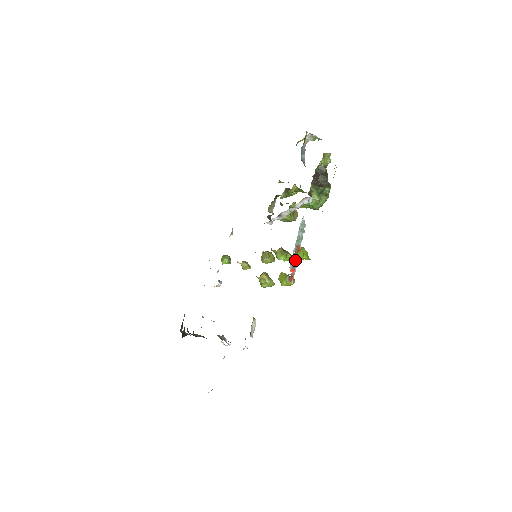
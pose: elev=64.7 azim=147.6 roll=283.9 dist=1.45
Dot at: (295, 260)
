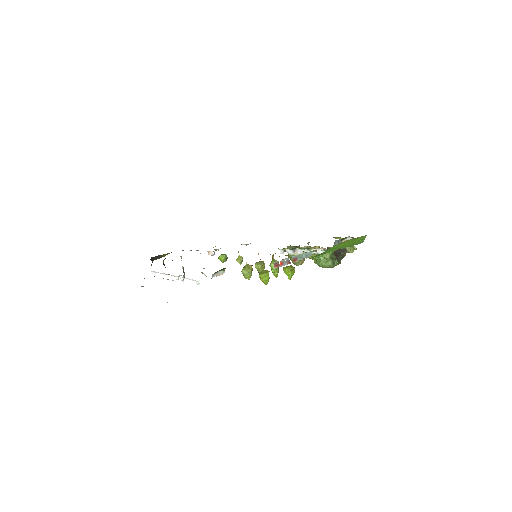
Dot at: (288, 261)
